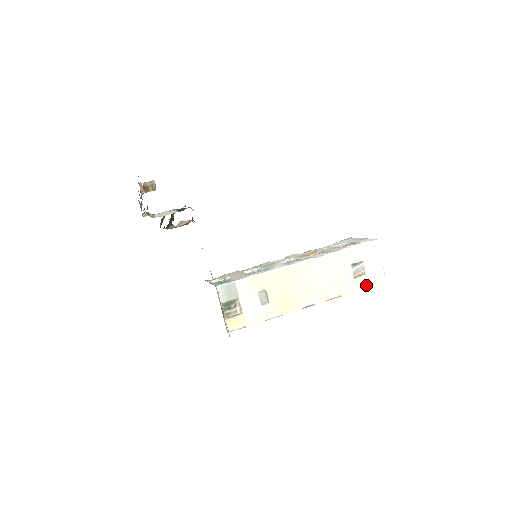
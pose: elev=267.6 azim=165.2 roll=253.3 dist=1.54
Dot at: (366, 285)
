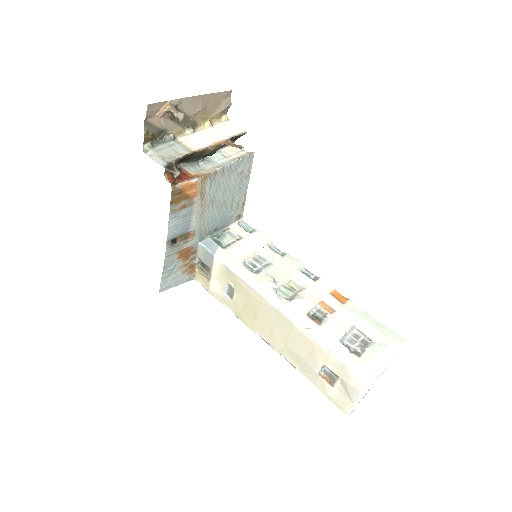
Dot at: (325, 392)
